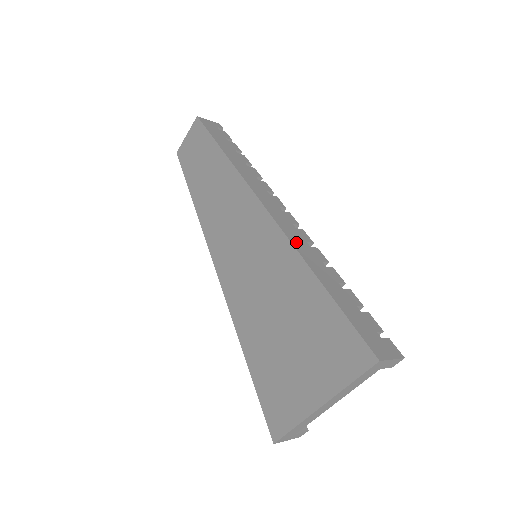
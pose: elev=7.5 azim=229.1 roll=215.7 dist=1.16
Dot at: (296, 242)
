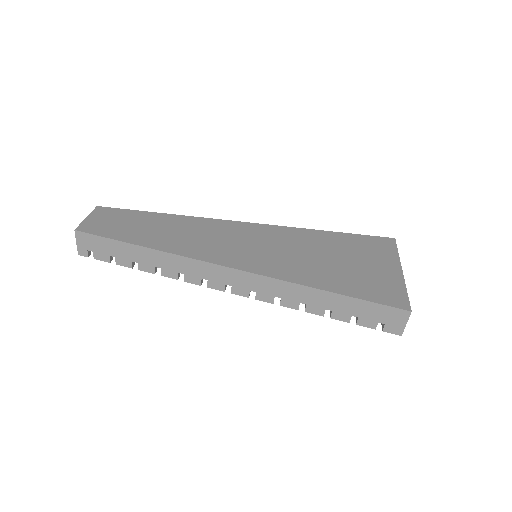
Dot at: occluded
